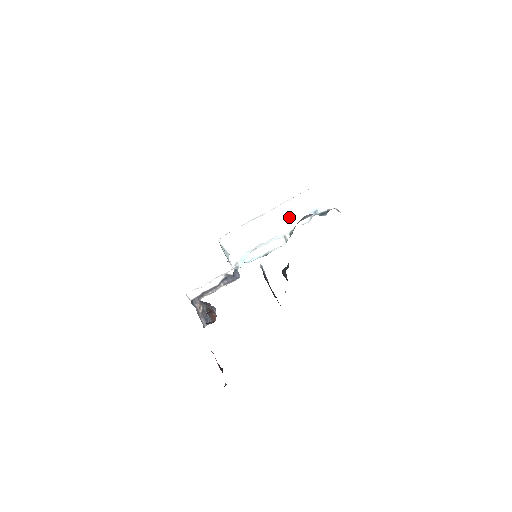
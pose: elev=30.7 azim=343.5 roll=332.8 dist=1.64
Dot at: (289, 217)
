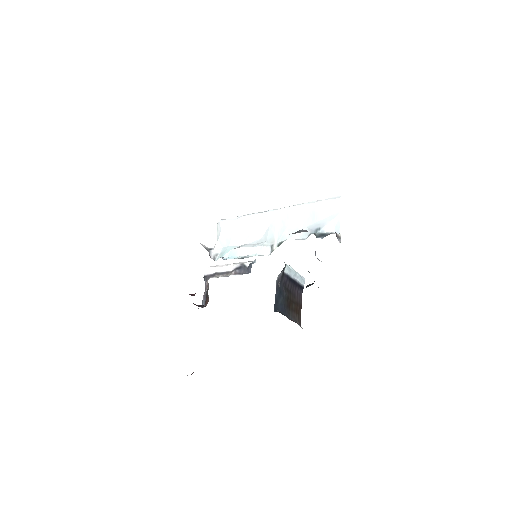
Dot at: (288, 225)
